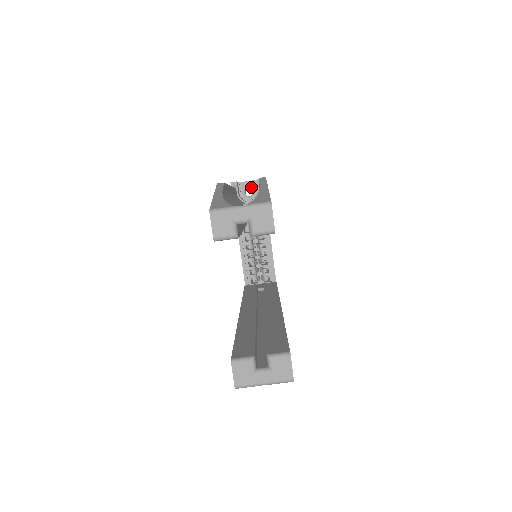
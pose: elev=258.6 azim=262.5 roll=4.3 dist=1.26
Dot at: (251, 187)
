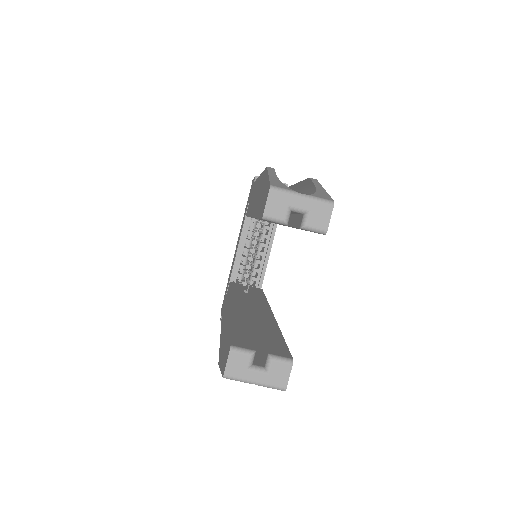
Dot at: occluded
